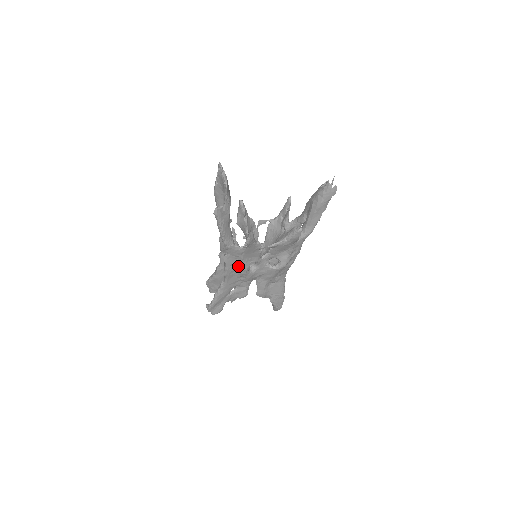
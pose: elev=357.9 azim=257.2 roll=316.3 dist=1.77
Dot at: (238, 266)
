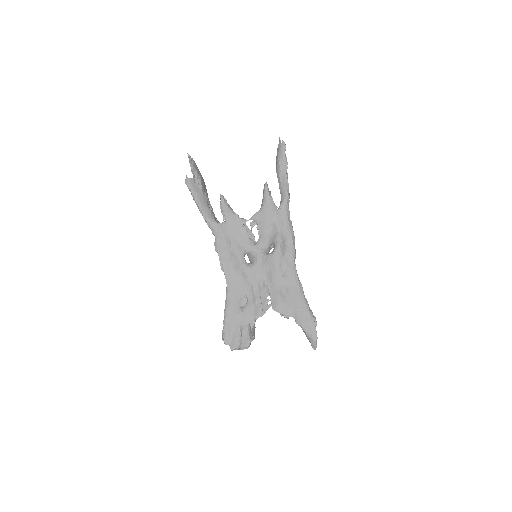
Dot at: (231, 255)
